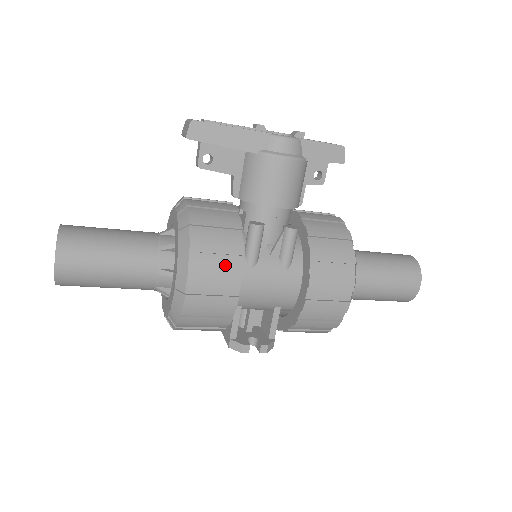
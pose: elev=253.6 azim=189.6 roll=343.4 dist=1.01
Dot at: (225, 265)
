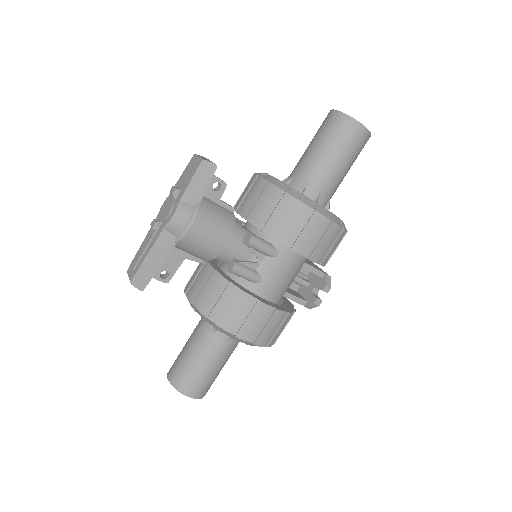
Dot at: (248, 310)
